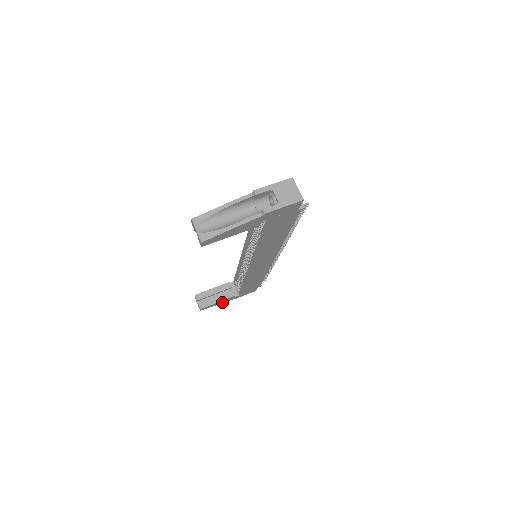
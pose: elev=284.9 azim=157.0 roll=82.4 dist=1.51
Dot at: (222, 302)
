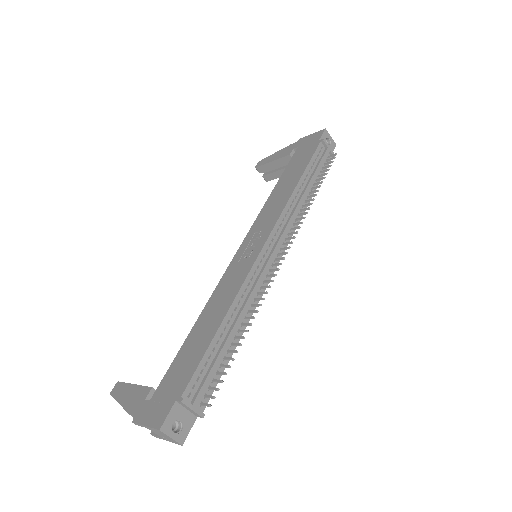
Dot at: occluded
